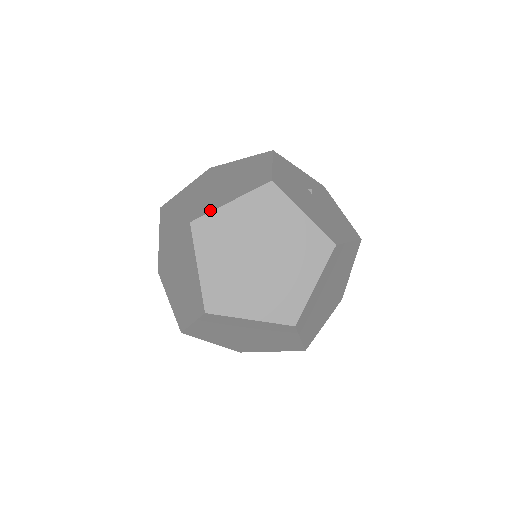
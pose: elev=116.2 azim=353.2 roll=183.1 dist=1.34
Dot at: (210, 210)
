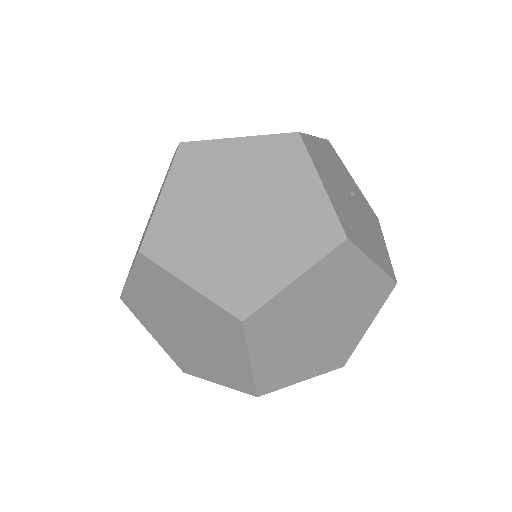
Dot at: occluded
